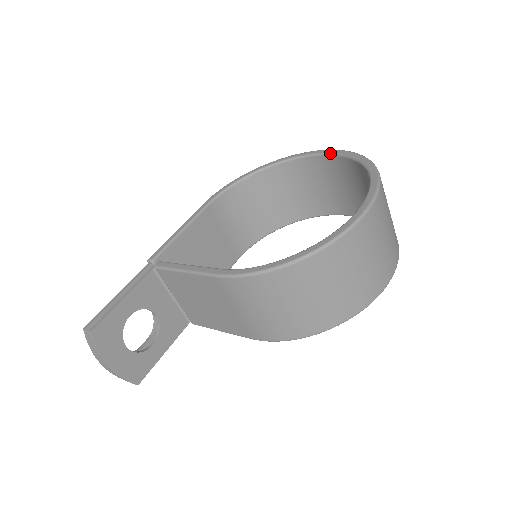
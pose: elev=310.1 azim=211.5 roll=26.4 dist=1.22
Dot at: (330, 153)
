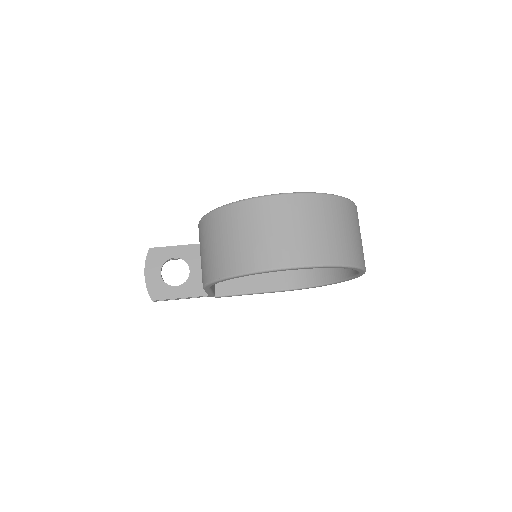
Dot at: occluded
